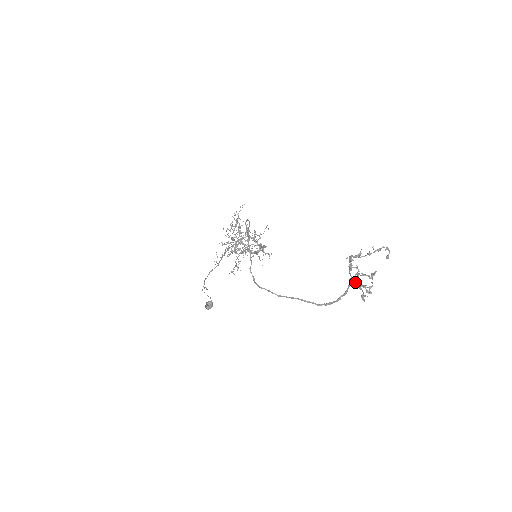
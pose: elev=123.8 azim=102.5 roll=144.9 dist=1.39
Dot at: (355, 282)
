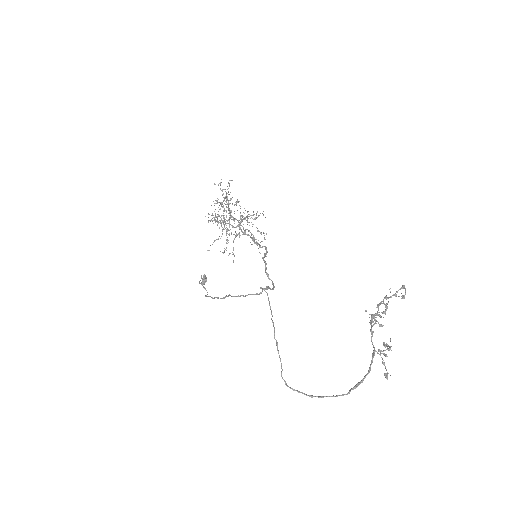
Dot at: (377, 353)
